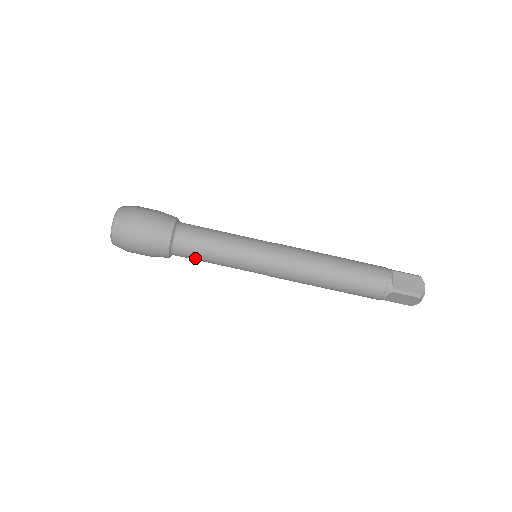
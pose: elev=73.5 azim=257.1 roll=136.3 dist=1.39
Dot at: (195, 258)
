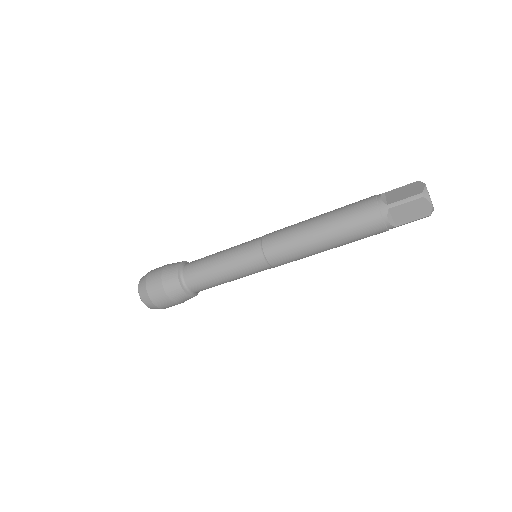
Dot at: occluded
